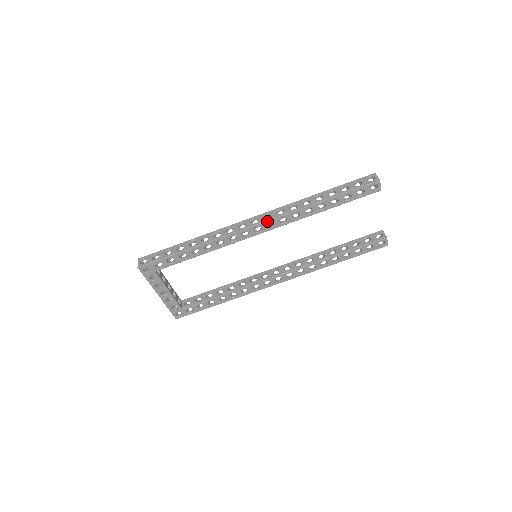
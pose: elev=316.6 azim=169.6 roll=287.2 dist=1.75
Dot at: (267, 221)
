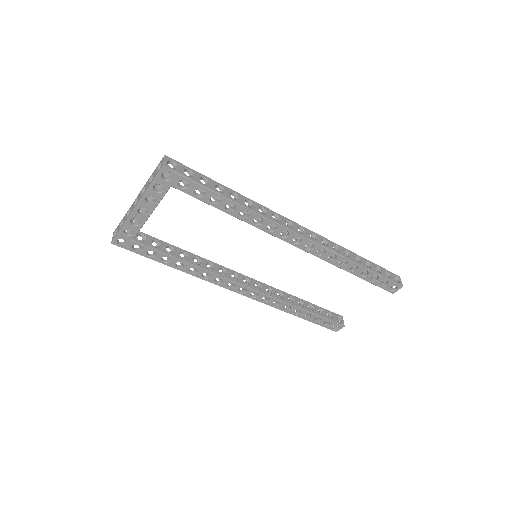
Dot at: (312, 241)
